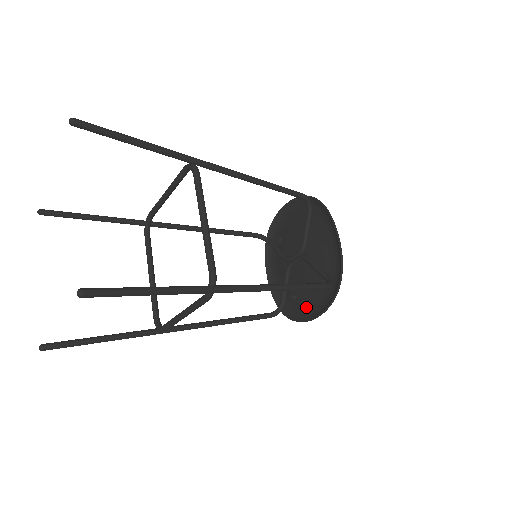
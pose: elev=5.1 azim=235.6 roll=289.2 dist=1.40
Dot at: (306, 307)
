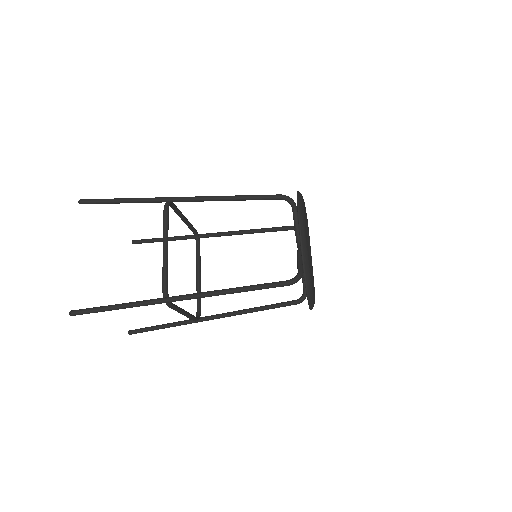
Dot at: occluded
